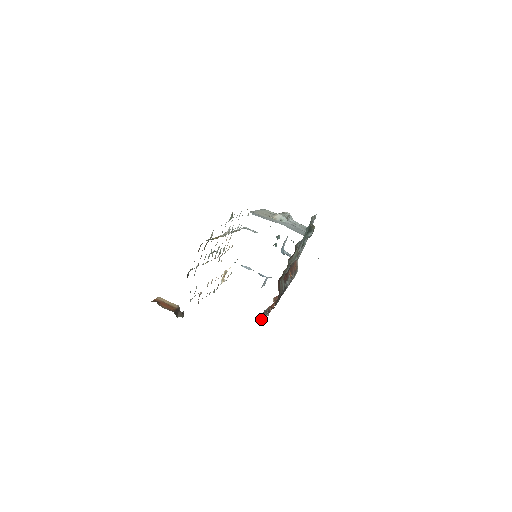
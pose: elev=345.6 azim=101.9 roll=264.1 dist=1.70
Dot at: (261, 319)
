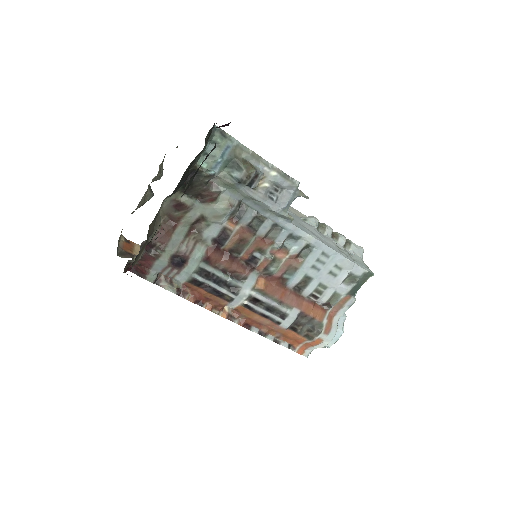
Dot at: (141, 271)
